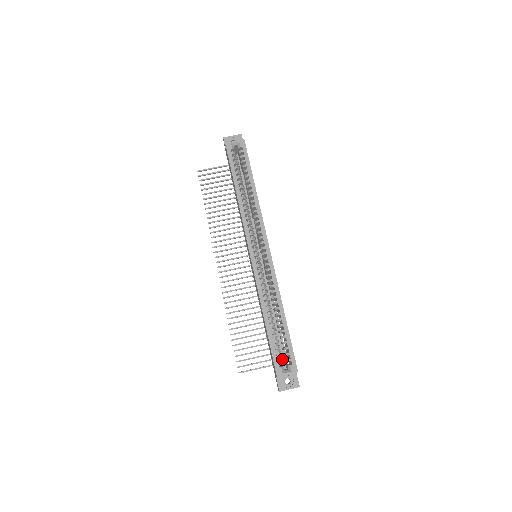
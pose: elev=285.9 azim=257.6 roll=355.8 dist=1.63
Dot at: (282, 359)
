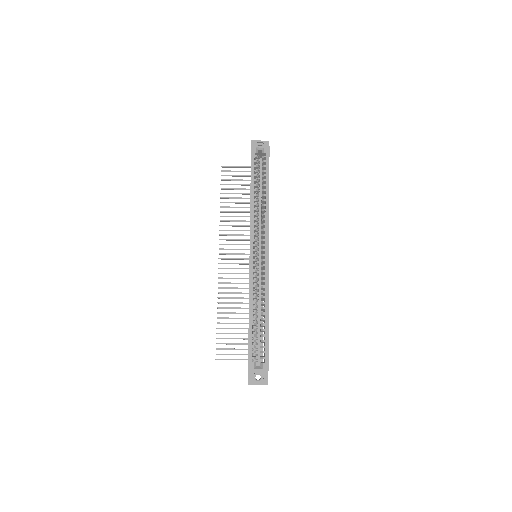
Dot at: occluded
